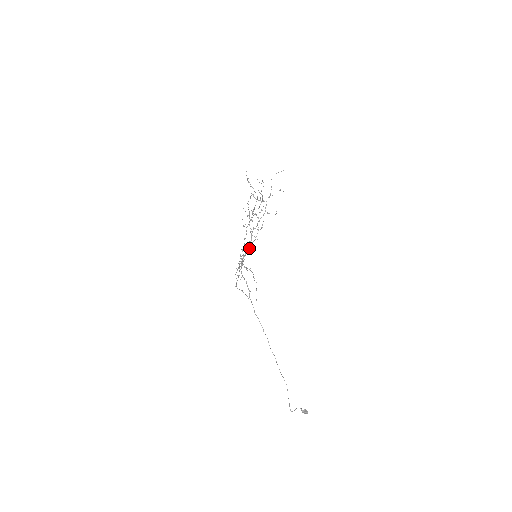
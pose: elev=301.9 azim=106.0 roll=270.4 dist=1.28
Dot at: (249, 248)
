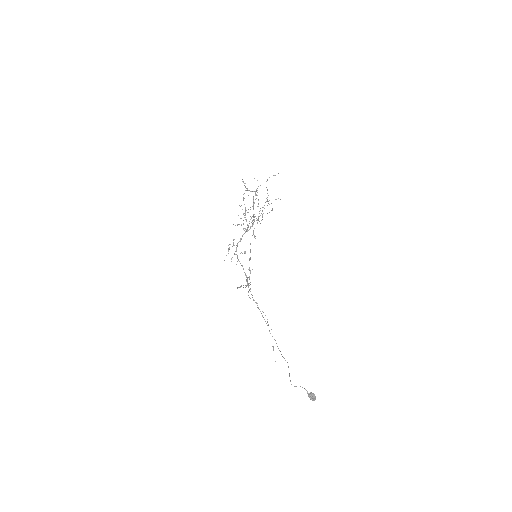
Dot at: (243, 229)
